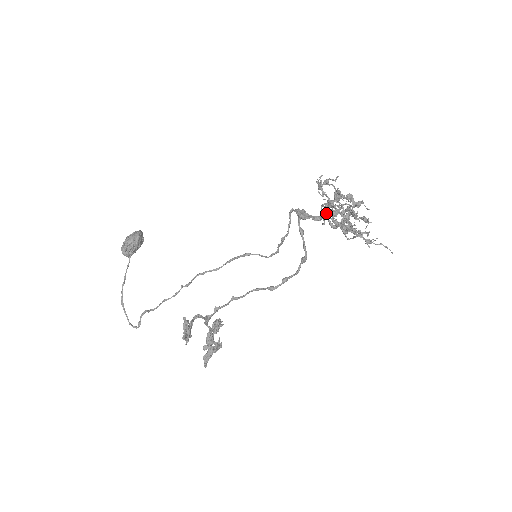
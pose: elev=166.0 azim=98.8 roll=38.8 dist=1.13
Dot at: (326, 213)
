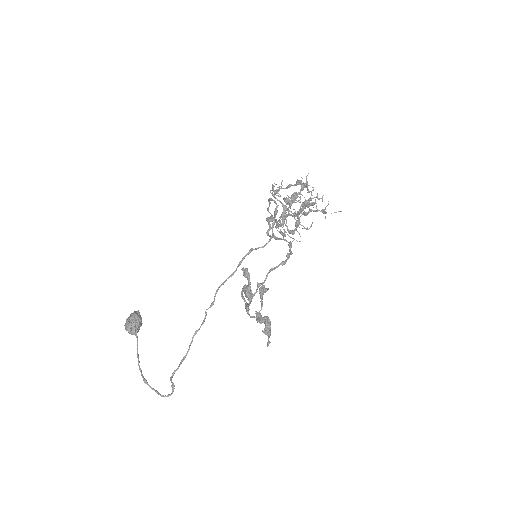
Dot at: occluded
